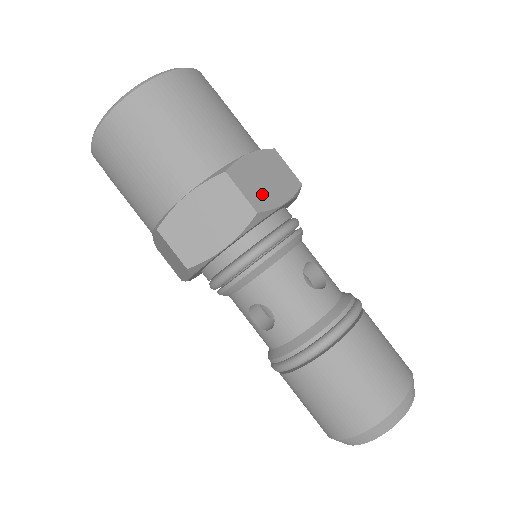
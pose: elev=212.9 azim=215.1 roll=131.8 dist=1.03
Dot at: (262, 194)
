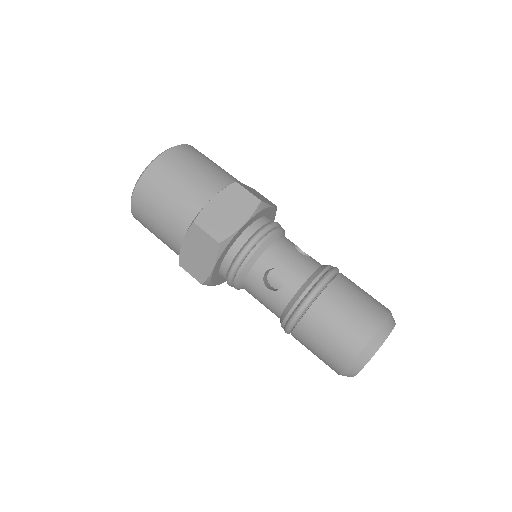
Dot at: (259, 197)
